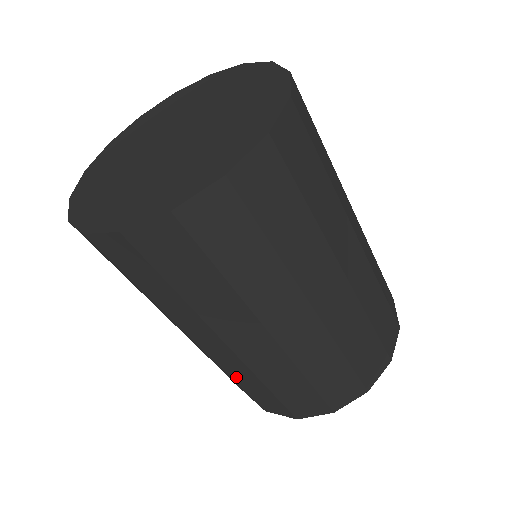
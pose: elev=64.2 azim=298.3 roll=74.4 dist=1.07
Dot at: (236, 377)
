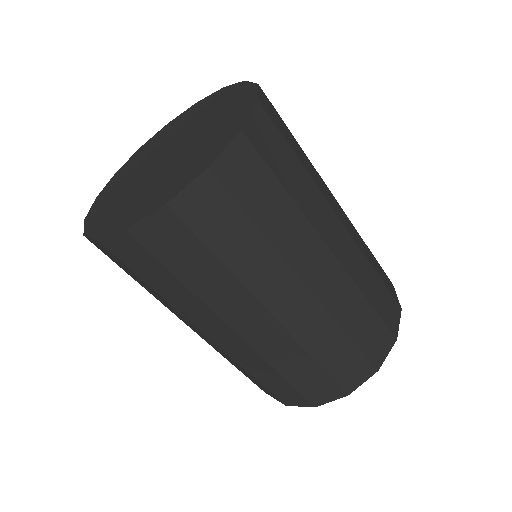
Dot at: (229, 360)
